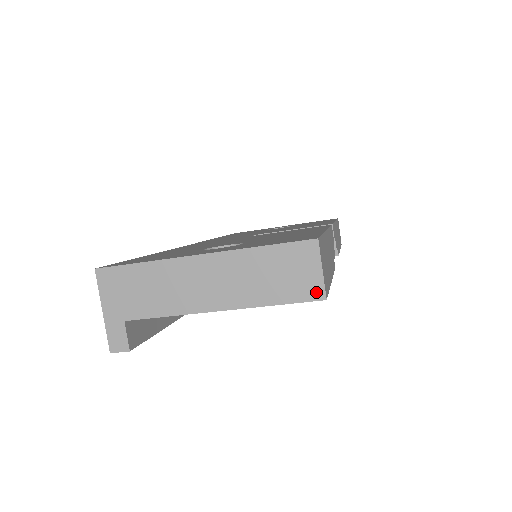
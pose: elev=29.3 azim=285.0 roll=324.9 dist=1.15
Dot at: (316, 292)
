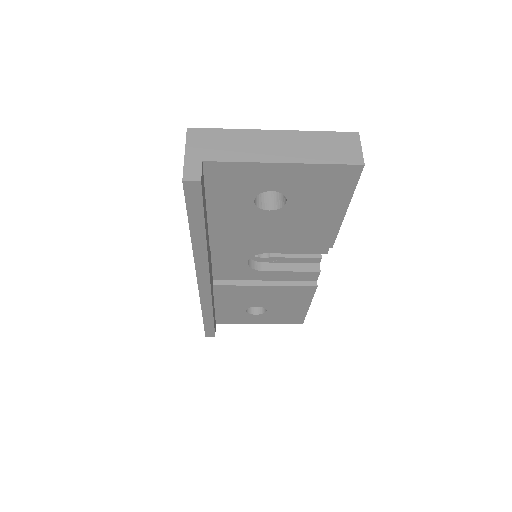
Dot at: (357, 160)
